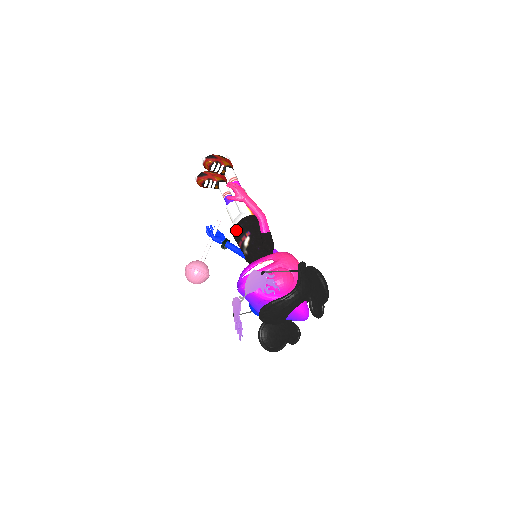
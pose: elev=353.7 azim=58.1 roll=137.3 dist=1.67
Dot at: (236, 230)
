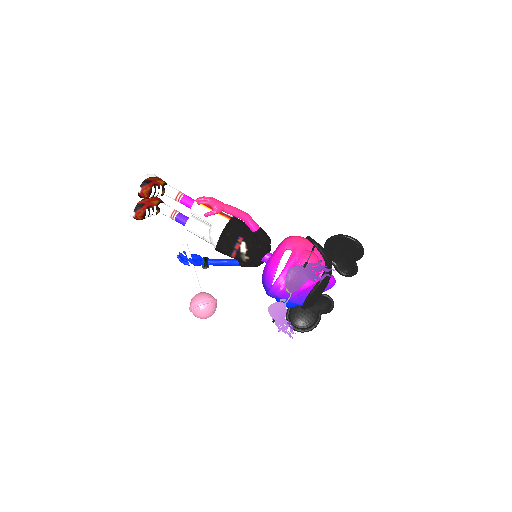
Dot at: (223, 243)
